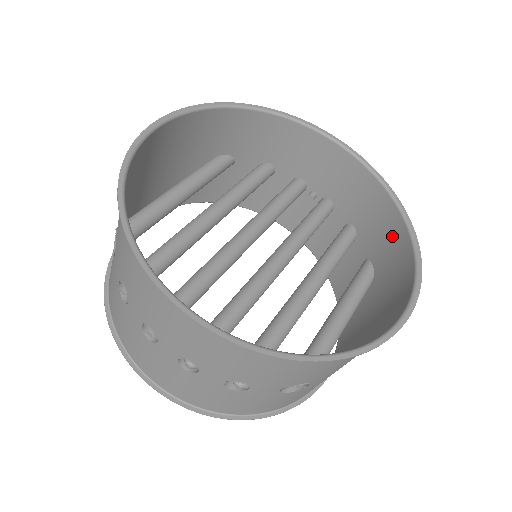
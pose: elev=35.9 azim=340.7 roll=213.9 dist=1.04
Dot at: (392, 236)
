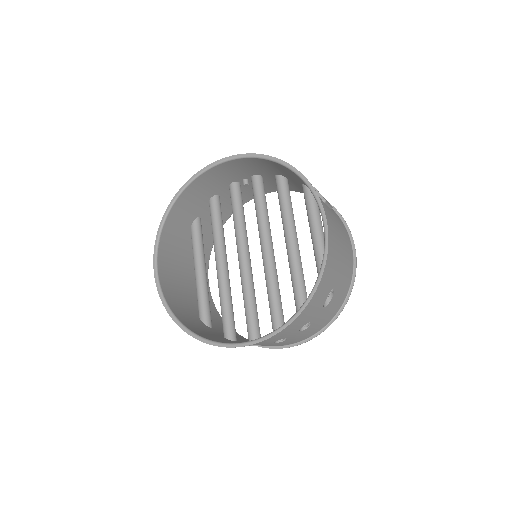
Dot at: occluded
